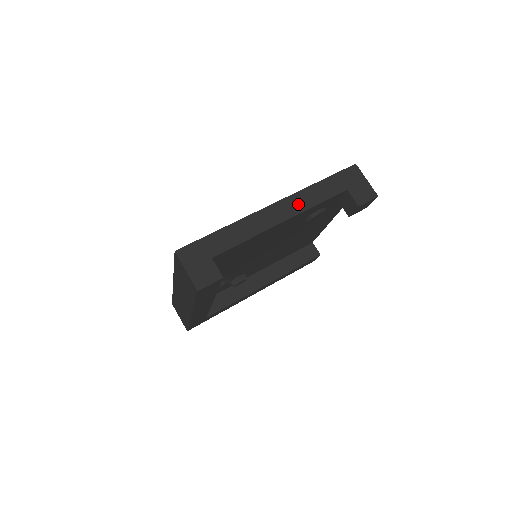
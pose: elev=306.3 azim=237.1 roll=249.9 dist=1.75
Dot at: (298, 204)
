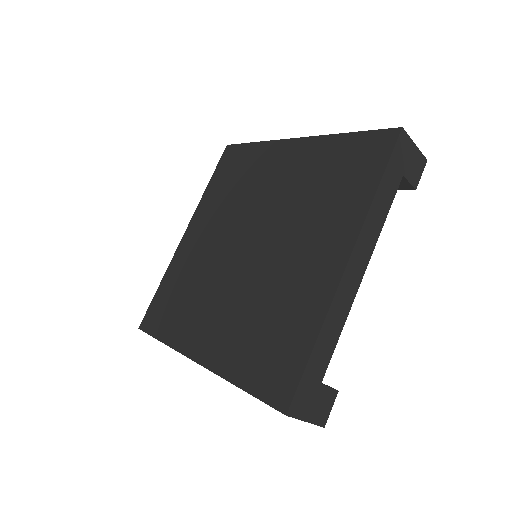
Dot at: (369, 239)
